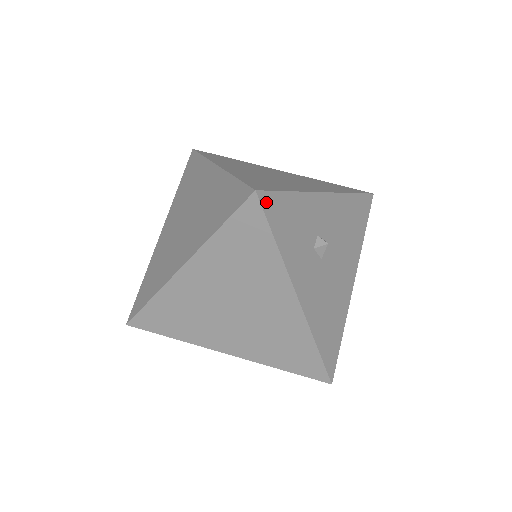
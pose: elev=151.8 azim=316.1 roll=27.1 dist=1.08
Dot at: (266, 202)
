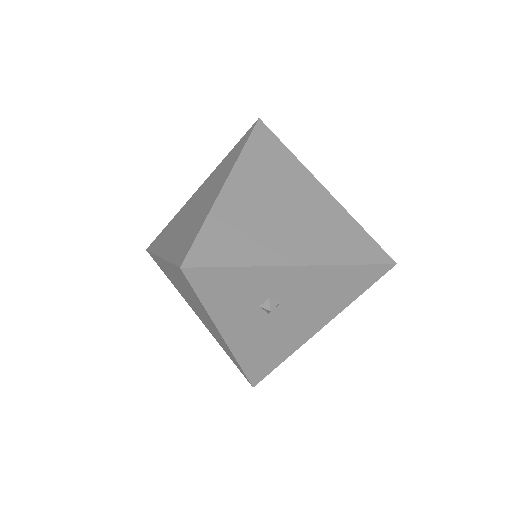
Dot at: (194, 275)
